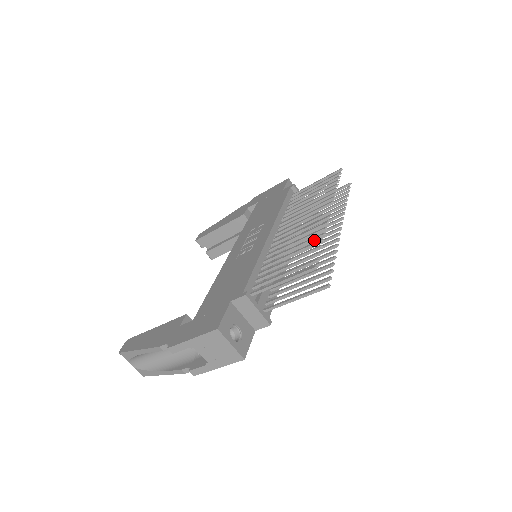
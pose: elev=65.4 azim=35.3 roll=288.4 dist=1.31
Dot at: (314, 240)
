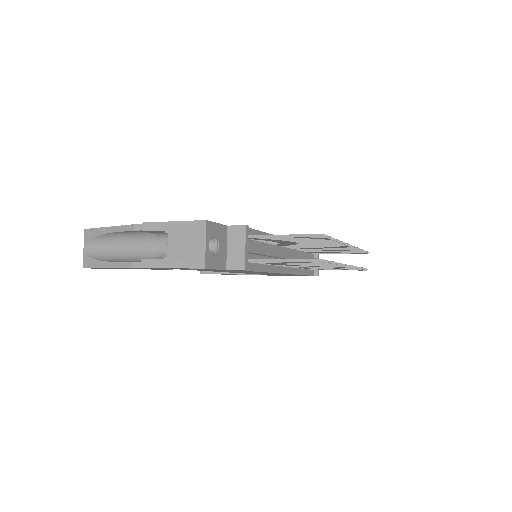
Dot at: (327, 242)
